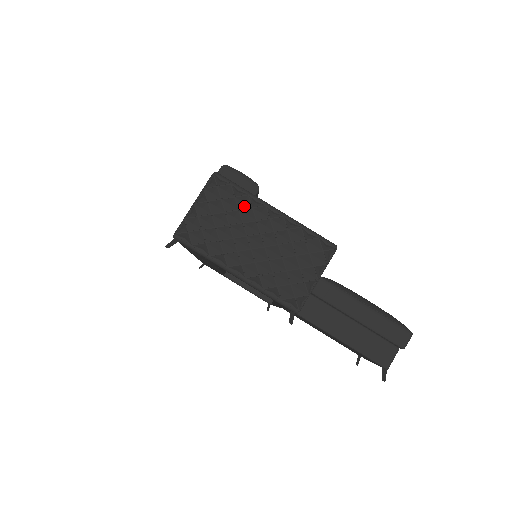
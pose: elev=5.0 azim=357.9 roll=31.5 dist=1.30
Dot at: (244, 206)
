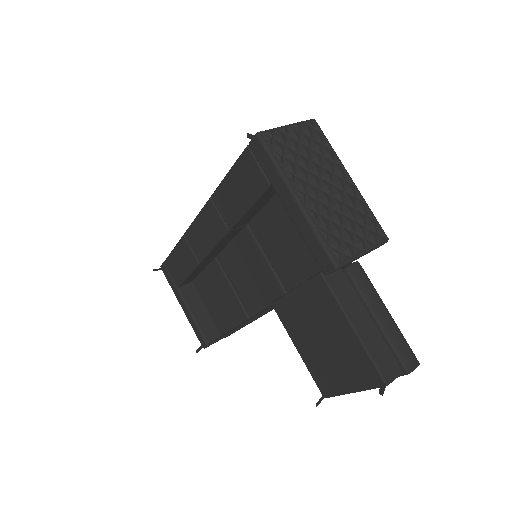
Dot at: (328, 156)
